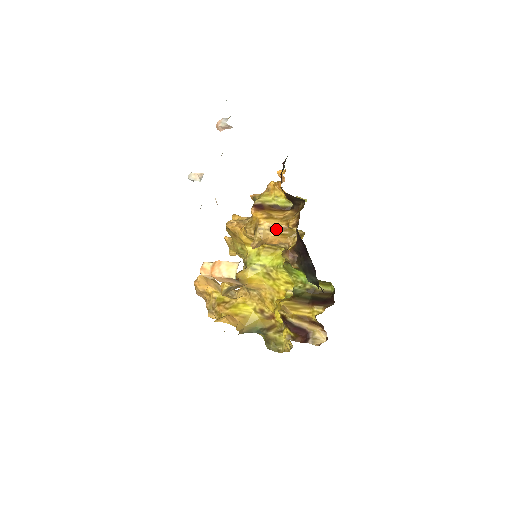
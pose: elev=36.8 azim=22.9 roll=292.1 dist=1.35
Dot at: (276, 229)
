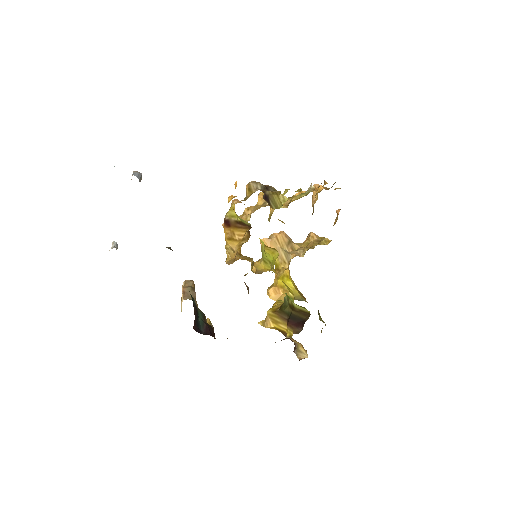
Dot at: occluded
